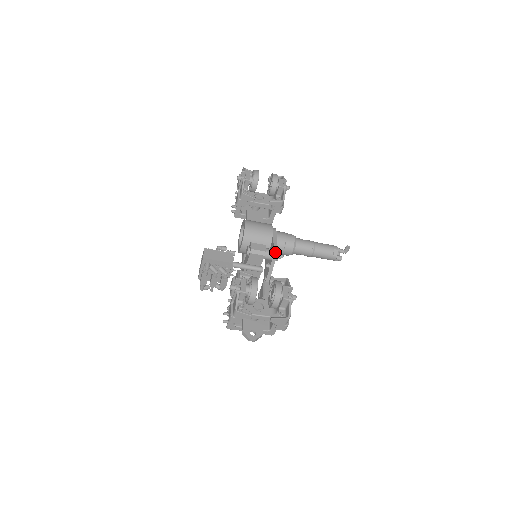
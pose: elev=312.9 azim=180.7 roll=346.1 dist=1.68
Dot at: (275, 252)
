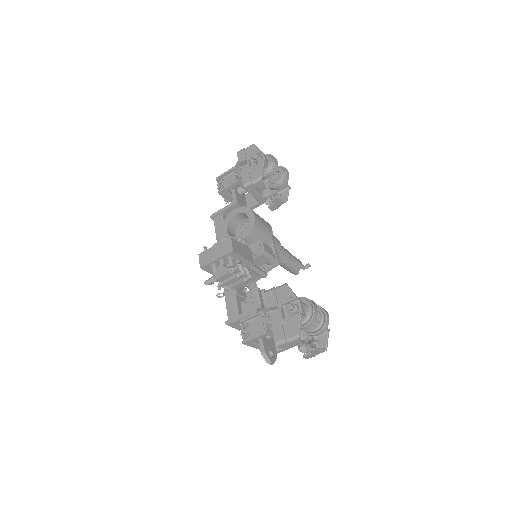
Dot at: (278, 259)
